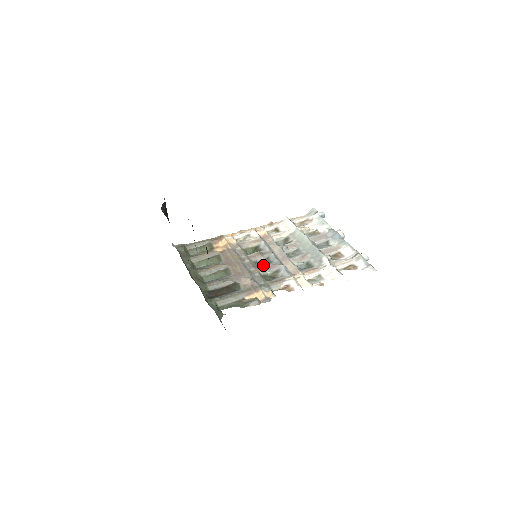
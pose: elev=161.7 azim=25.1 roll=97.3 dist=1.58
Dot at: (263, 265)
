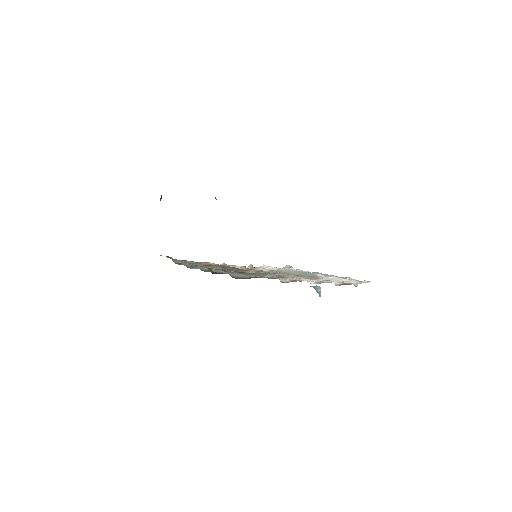
Dot at: occluded
